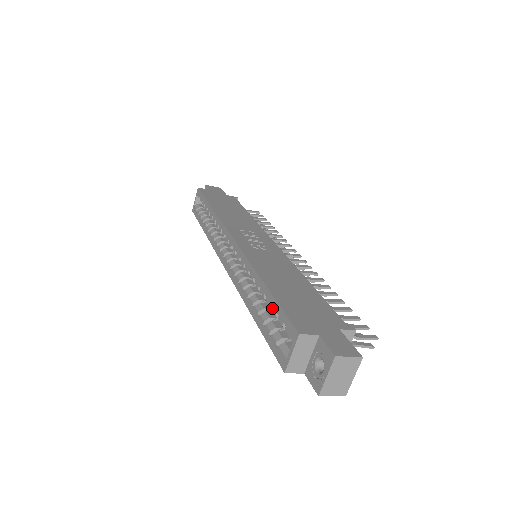
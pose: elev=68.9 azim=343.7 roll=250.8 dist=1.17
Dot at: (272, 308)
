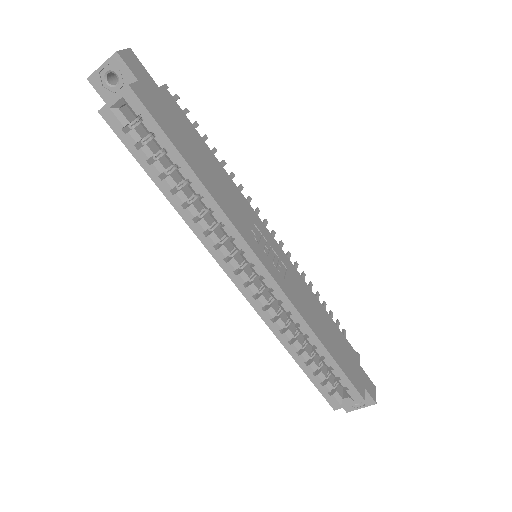
Dot at: (333, 371)
